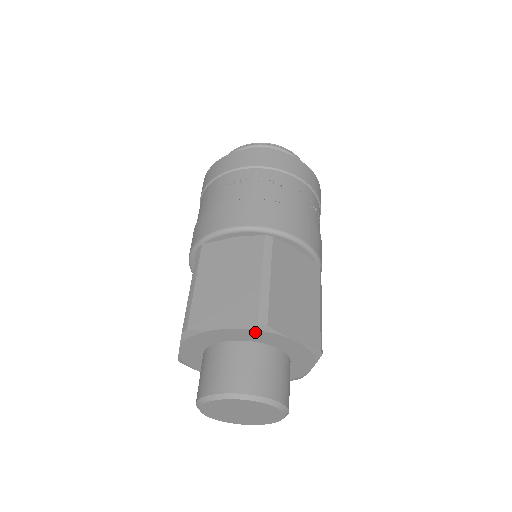
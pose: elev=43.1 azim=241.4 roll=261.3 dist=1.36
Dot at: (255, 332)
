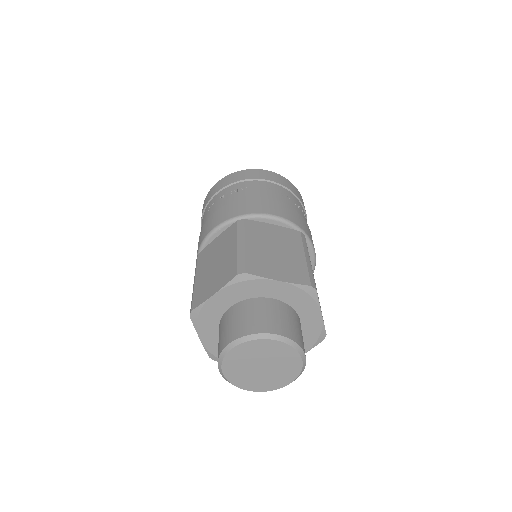
Dot at: (241, 285)
